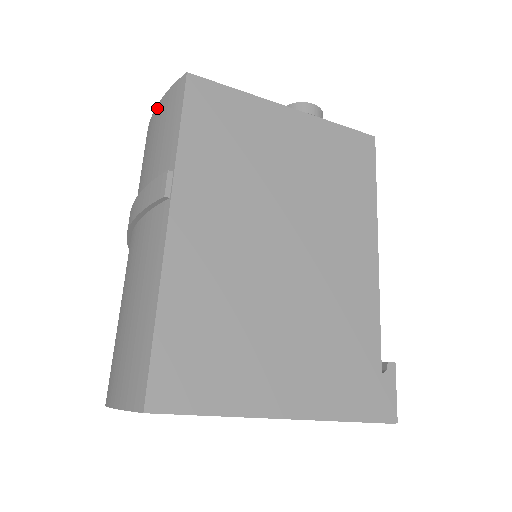
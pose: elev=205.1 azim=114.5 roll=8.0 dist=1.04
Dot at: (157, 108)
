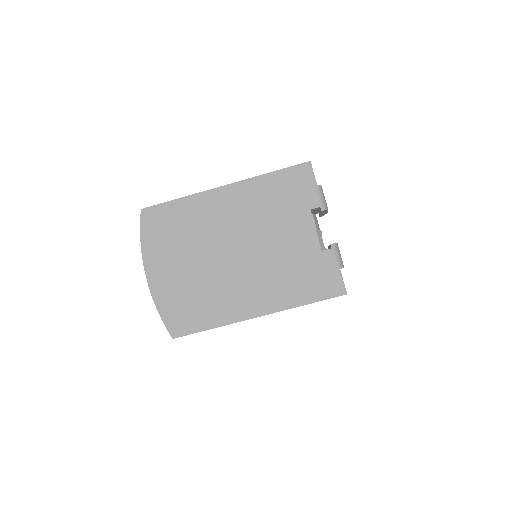
Dot at: occluded
